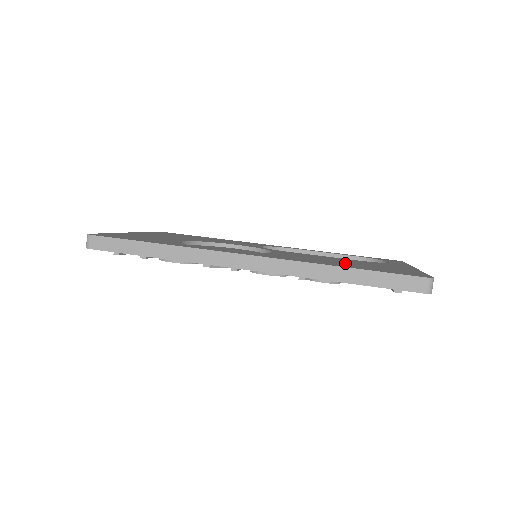
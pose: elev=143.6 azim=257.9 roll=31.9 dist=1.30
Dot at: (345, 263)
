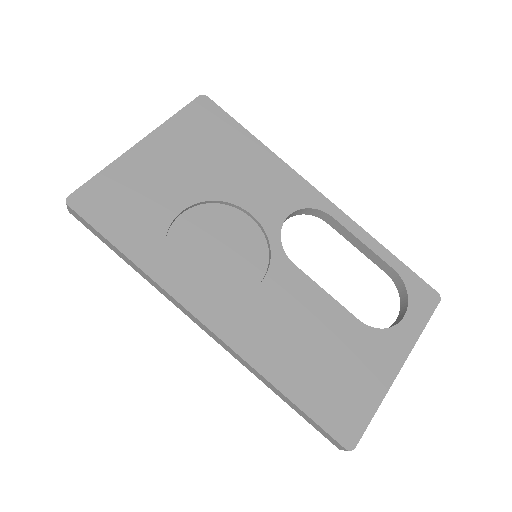
Dot at: (309, 358)
